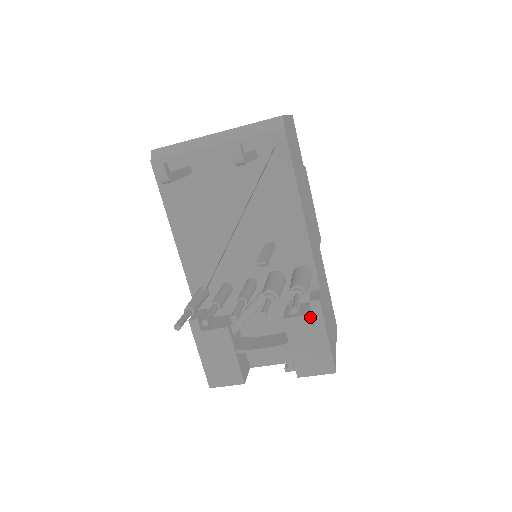
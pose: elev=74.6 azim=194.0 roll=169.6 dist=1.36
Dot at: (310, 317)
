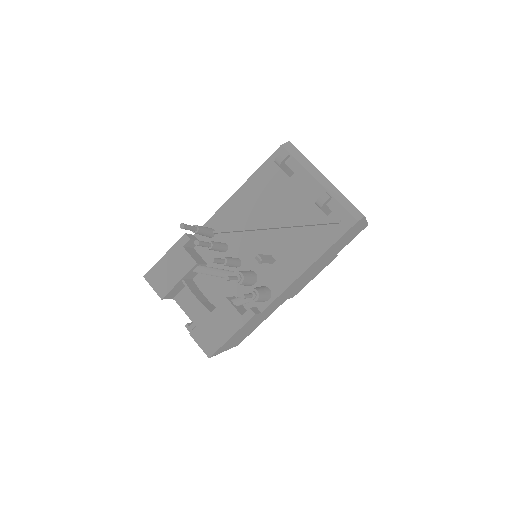
Dot at: (239, 315)
